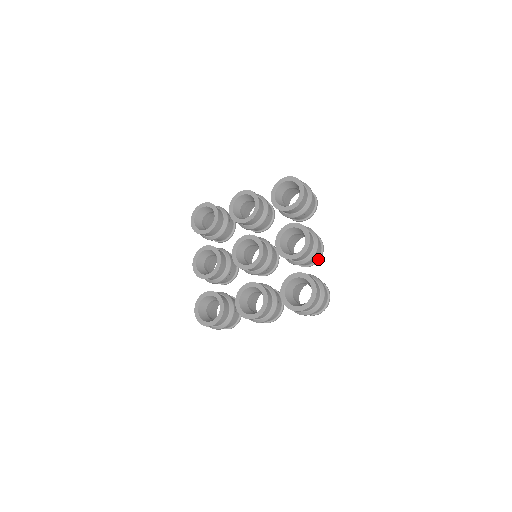
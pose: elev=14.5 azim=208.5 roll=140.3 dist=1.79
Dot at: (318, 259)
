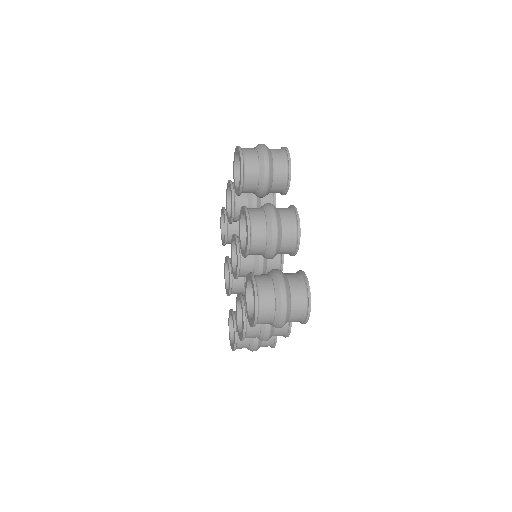
Dot at: (297, 241)
